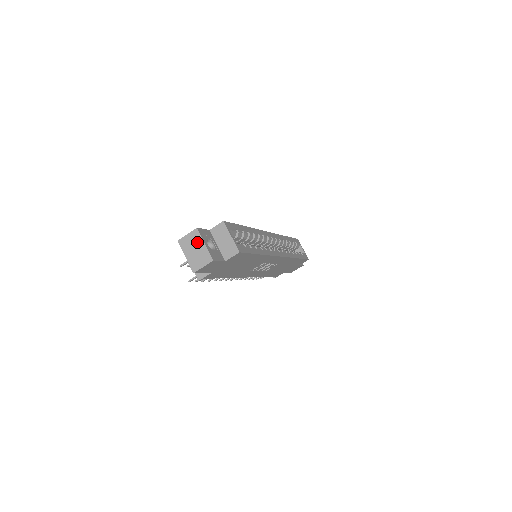
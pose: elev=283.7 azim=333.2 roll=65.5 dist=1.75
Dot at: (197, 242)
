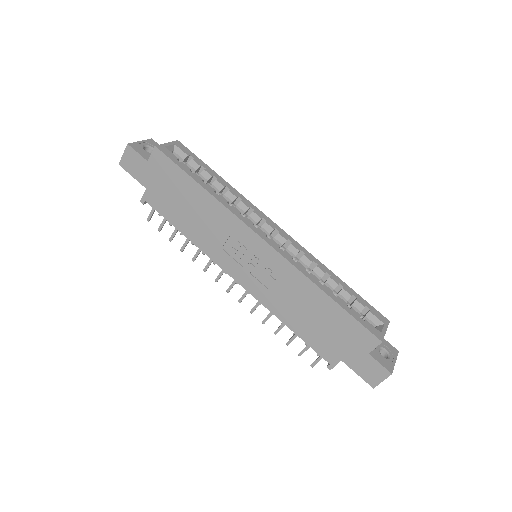
Dot at: occluded
